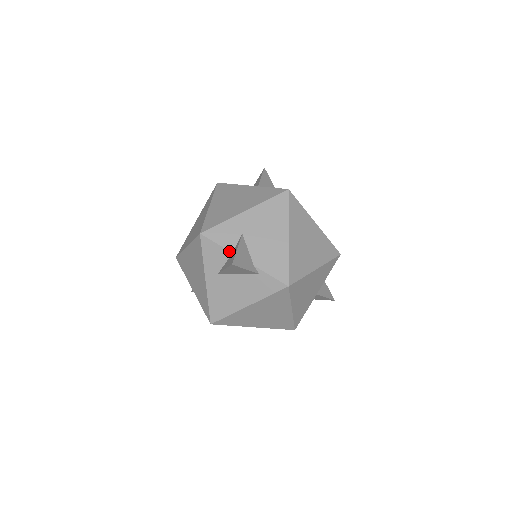
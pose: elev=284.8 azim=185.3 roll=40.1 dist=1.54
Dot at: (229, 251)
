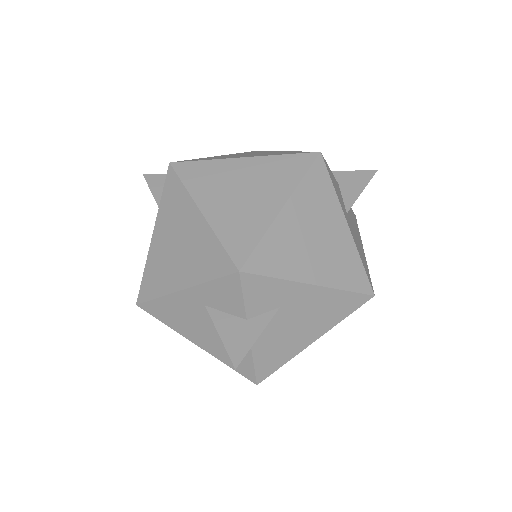
Dot at: (246, 315)
